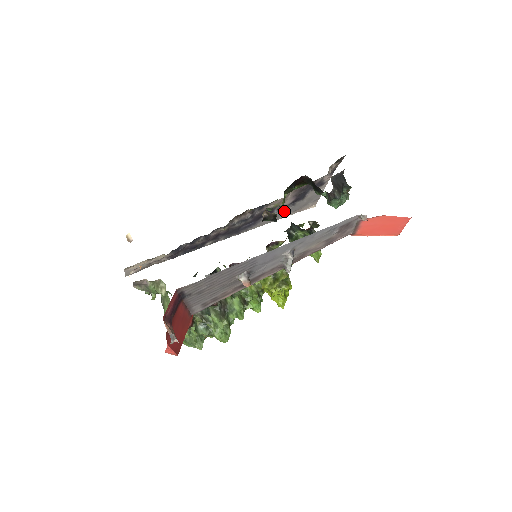
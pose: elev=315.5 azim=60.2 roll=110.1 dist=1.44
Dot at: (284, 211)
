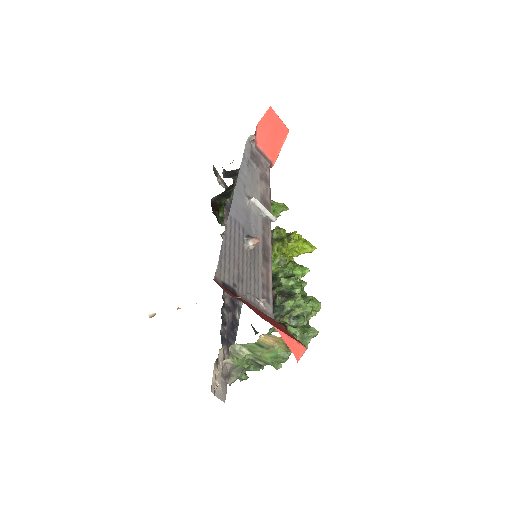
Dot at: occluded
